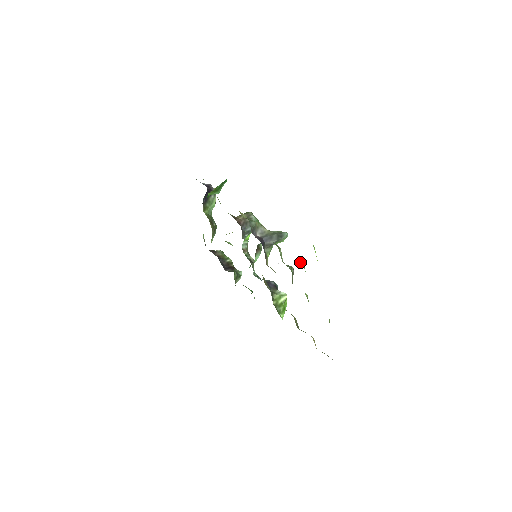
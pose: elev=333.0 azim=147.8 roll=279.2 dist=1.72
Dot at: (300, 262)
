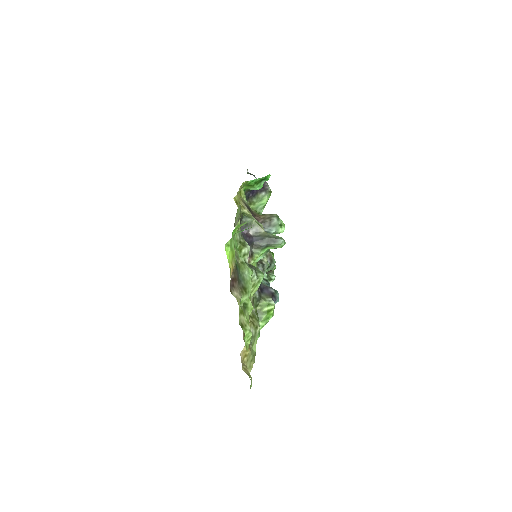
Dot at: (242, 263)
